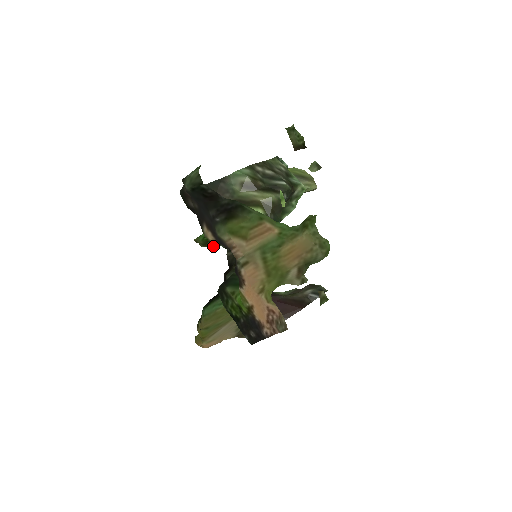
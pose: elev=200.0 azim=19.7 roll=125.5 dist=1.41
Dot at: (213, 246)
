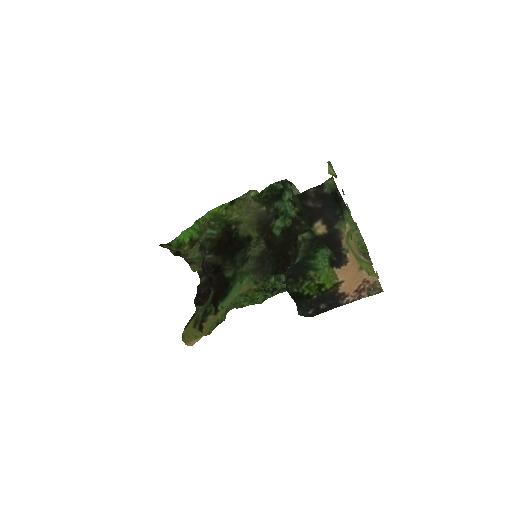
Dot at: occluded
